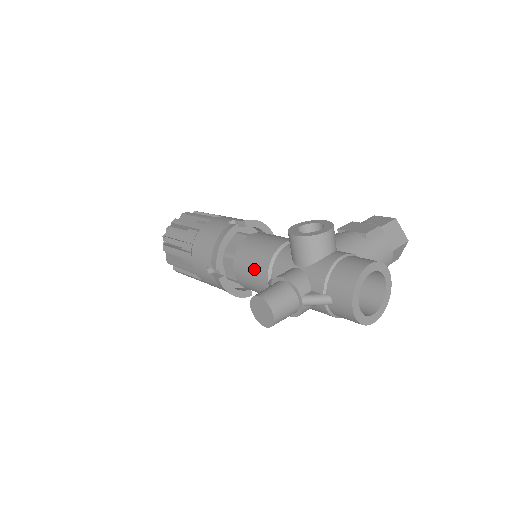
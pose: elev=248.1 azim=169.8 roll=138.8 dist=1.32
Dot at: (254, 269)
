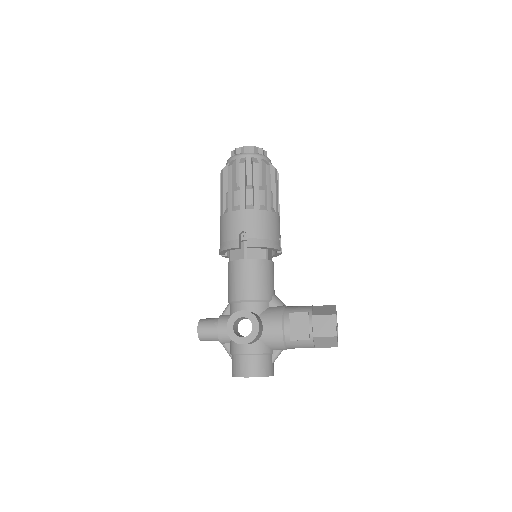
Dot at: (228, 287)
